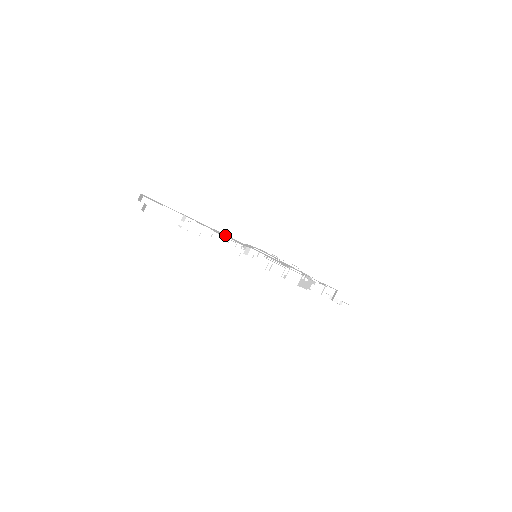
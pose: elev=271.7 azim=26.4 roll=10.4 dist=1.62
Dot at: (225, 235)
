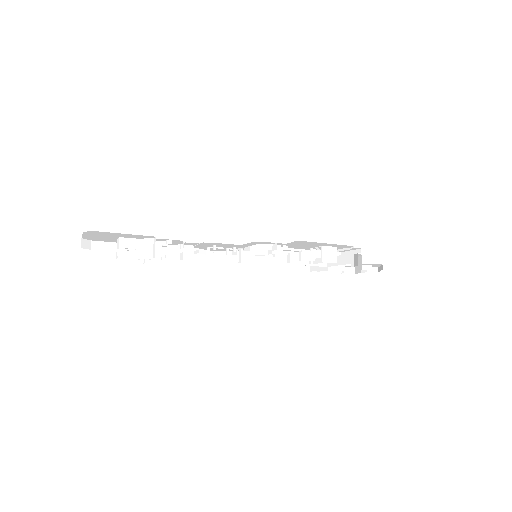
Dot at: occluded
